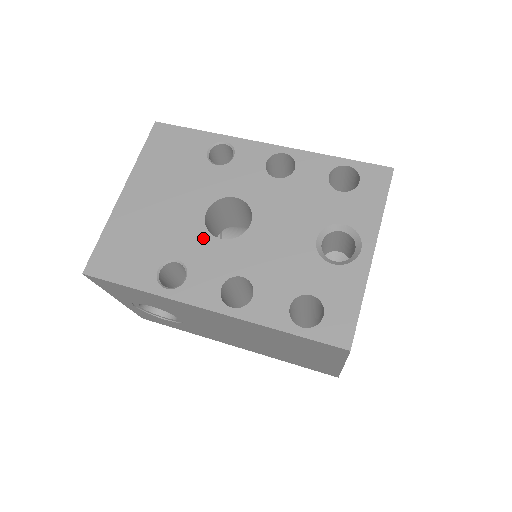
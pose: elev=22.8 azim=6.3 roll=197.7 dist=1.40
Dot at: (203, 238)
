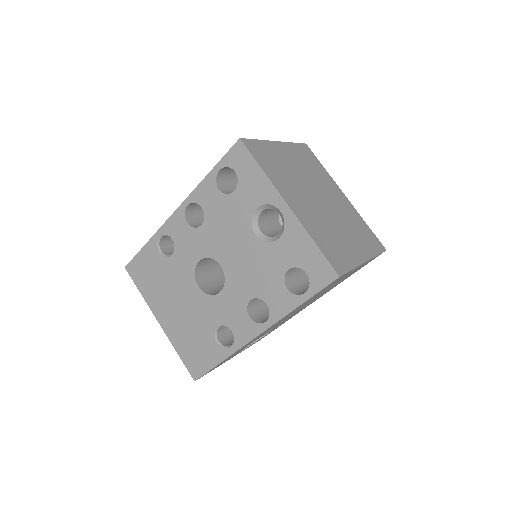
Dot at: (213, 302)
